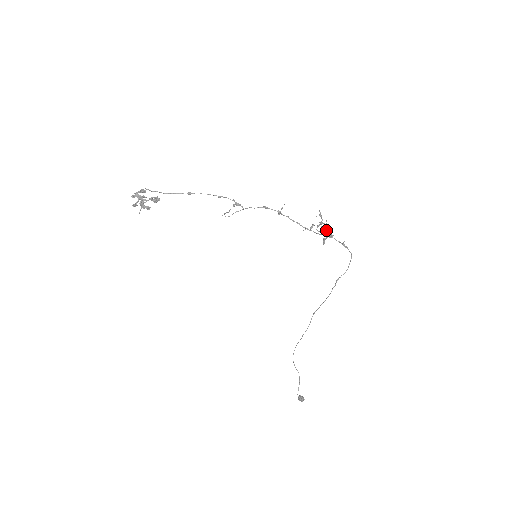
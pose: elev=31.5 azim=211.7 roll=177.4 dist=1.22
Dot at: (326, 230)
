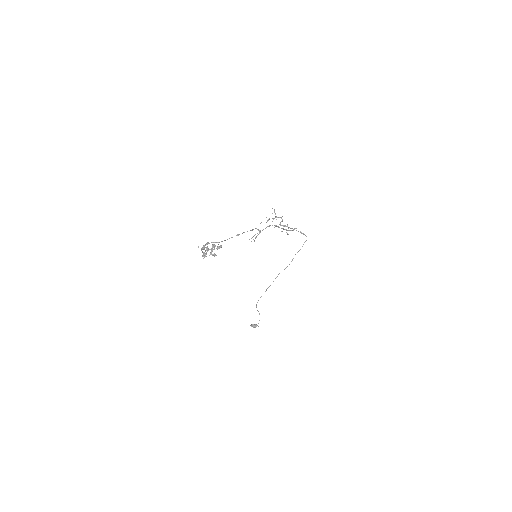
Dot at: (287, 224)
